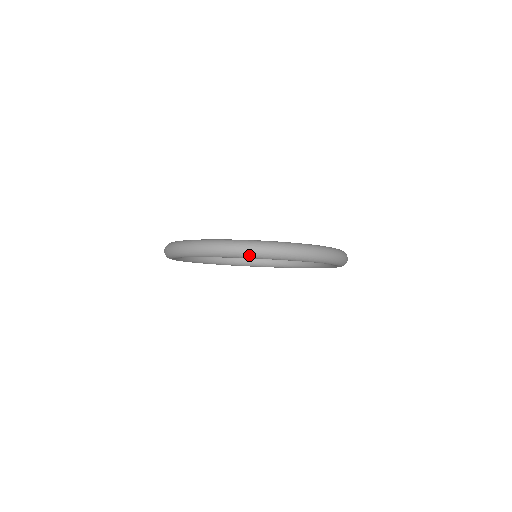
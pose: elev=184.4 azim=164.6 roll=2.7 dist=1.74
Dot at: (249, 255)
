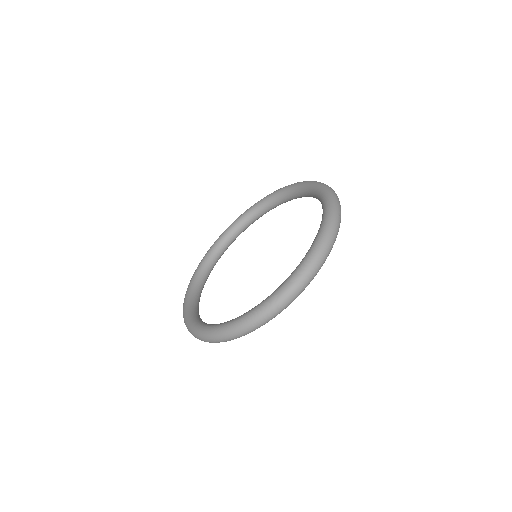
Dot at: occluded
